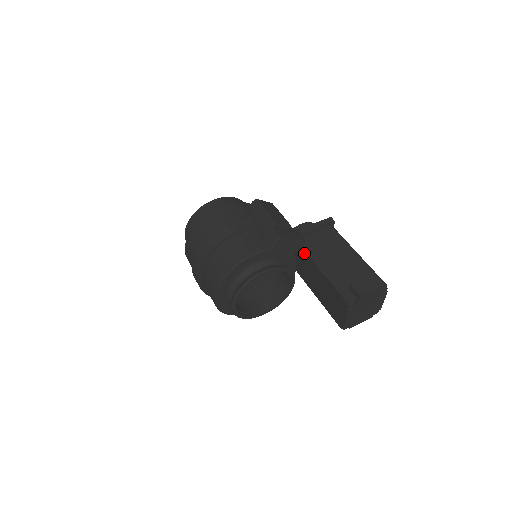
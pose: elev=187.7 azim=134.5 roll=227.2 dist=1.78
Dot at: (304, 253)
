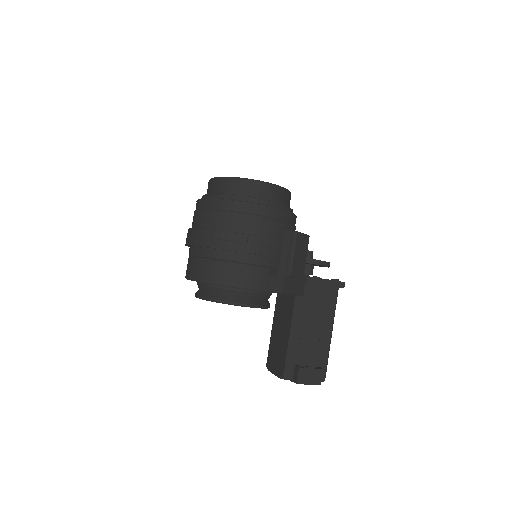
Dot at: (293, 299)
